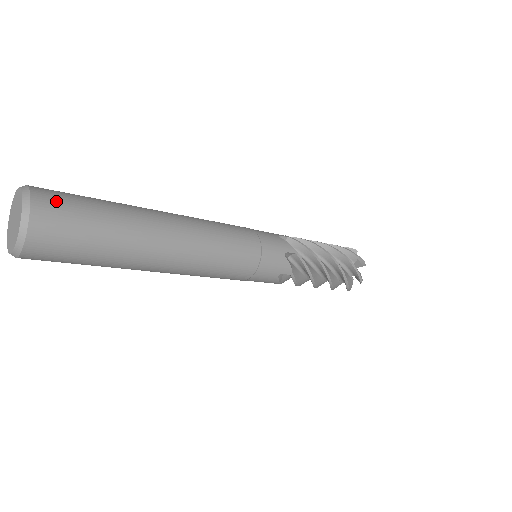
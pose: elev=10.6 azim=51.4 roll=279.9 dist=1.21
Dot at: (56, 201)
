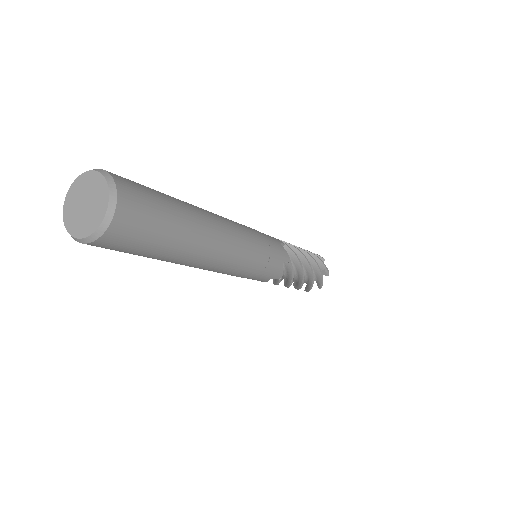
Dot at: occluded
